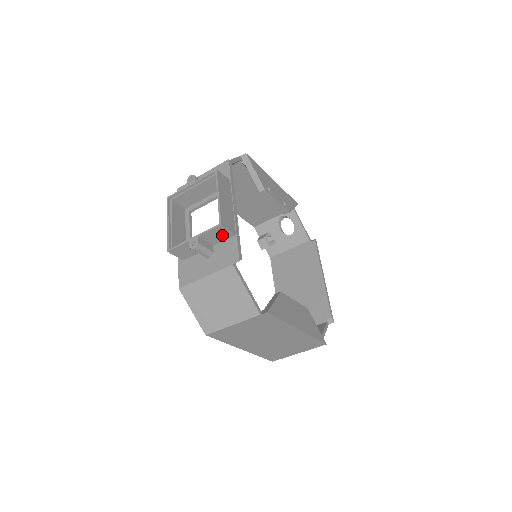
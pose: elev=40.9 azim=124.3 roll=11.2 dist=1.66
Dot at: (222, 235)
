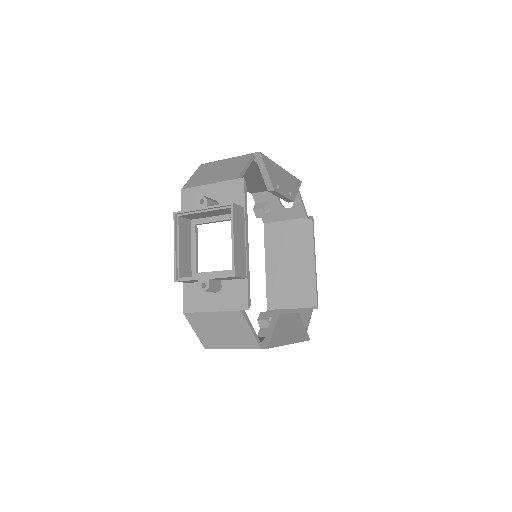
Dot at: (233, 278)
